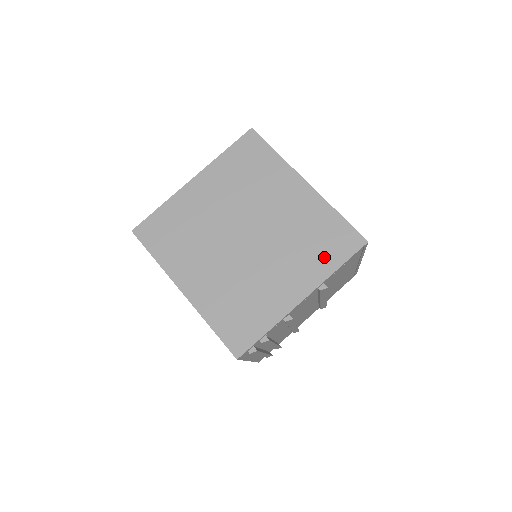
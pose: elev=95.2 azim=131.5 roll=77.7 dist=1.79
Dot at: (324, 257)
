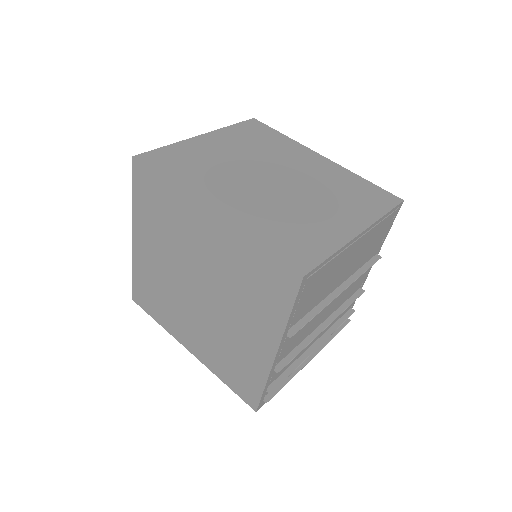
Dot at: (270, 304)
